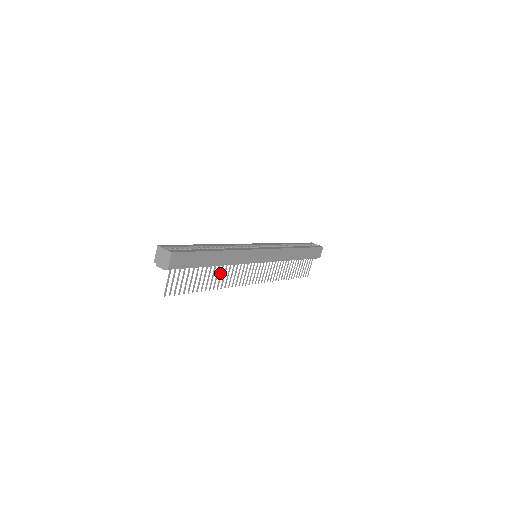
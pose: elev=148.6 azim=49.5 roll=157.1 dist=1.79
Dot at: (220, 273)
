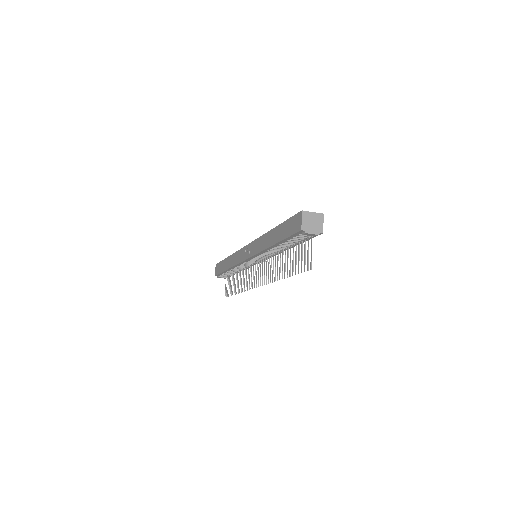
Dot at: occluded
